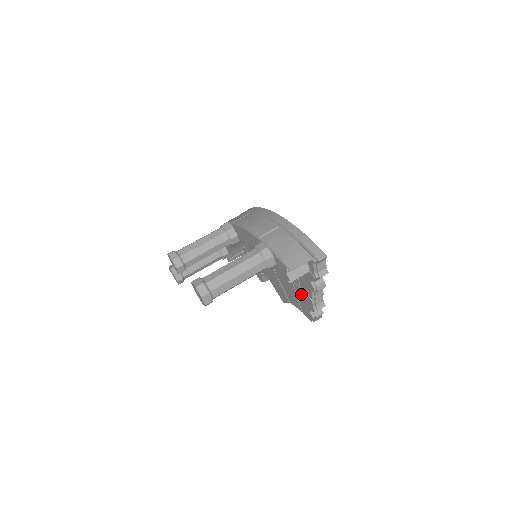
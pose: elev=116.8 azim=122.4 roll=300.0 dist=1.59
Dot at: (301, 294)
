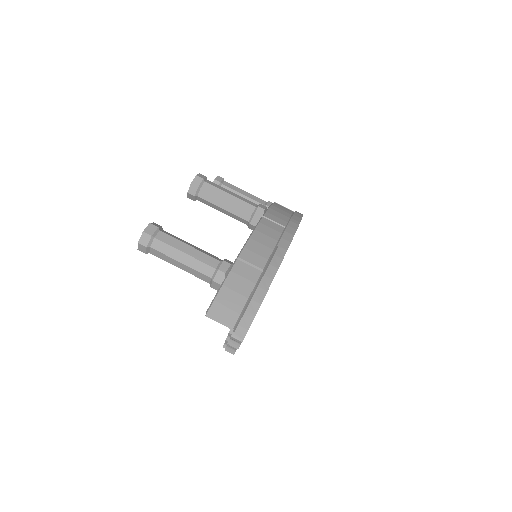
Dot at: occluded
